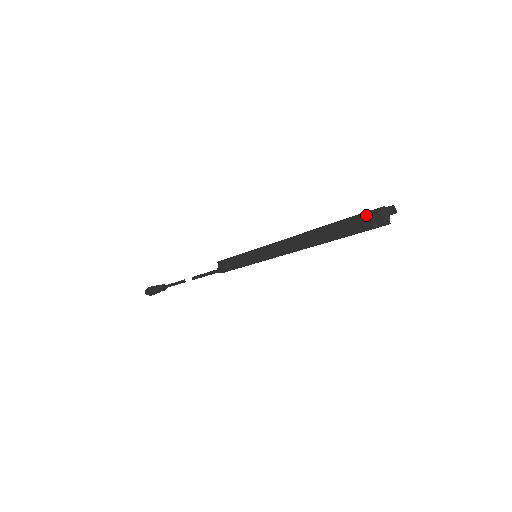
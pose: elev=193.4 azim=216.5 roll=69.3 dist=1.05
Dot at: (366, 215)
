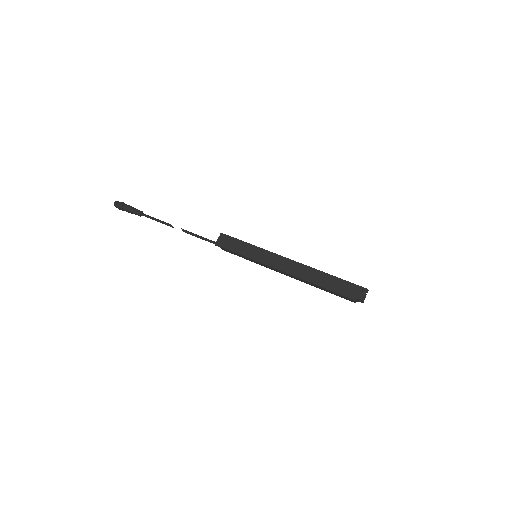
Dot at: (353, 301)
